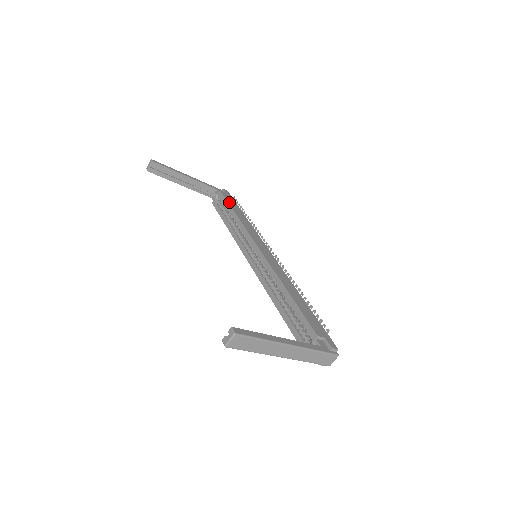
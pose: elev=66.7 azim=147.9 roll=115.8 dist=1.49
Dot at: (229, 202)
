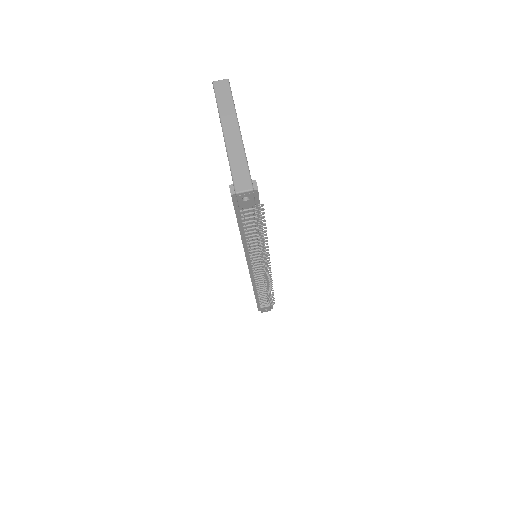
Dot at: occluded
